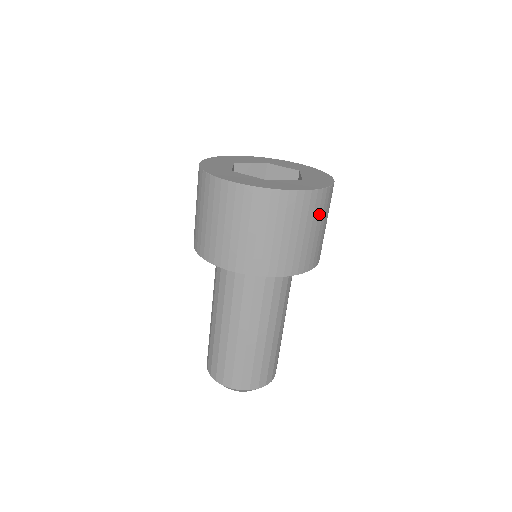
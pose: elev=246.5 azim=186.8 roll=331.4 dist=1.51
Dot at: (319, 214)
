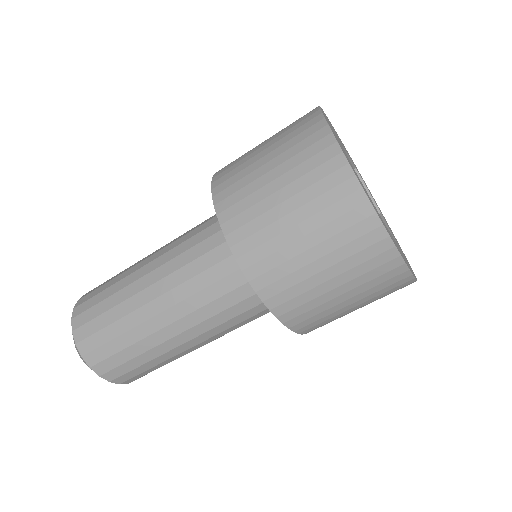
Dot at: (350, 258)
